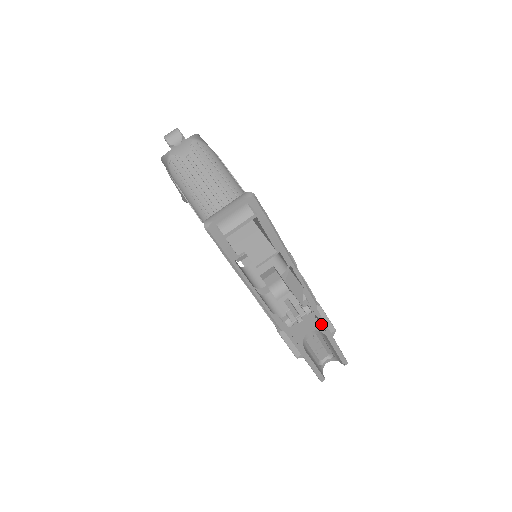
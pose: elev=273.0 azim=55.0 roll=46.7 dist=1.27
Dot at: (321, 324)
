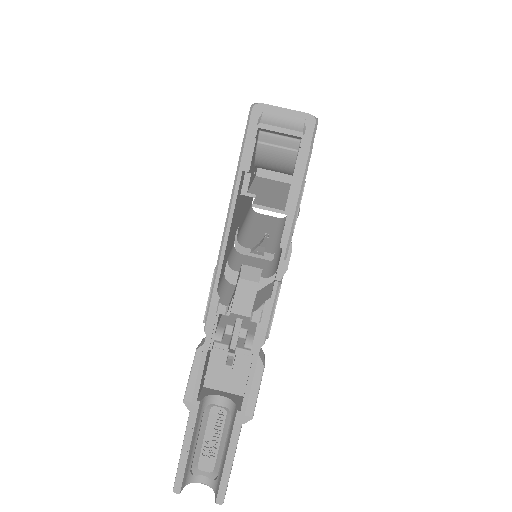
Dot at: (245, 389)
